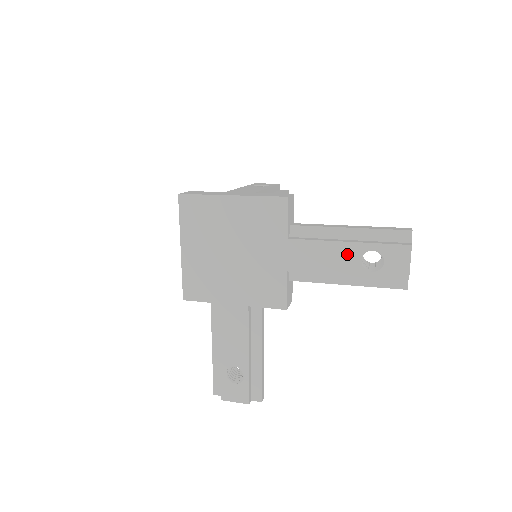
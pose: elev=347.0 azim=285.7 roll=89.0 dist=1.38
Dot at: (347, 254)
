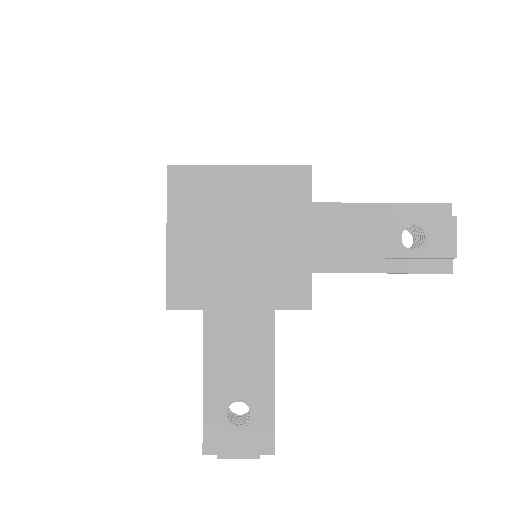
Dot at: (384, 231)
